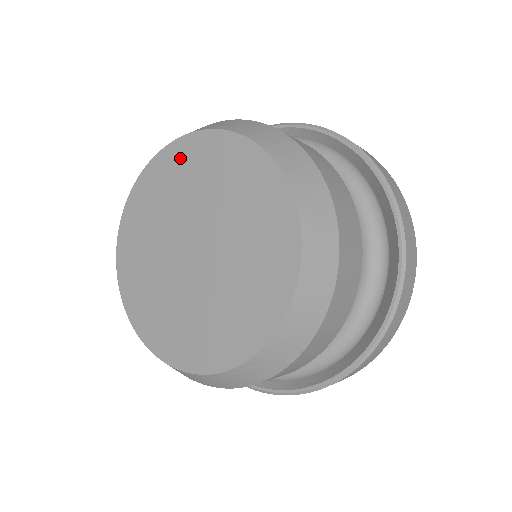
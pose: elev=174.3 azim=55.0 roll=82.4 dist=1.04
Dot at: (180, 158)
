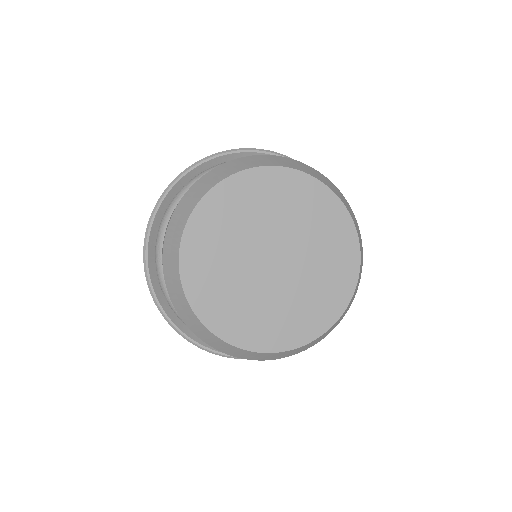
Dot at: (254, 185)
